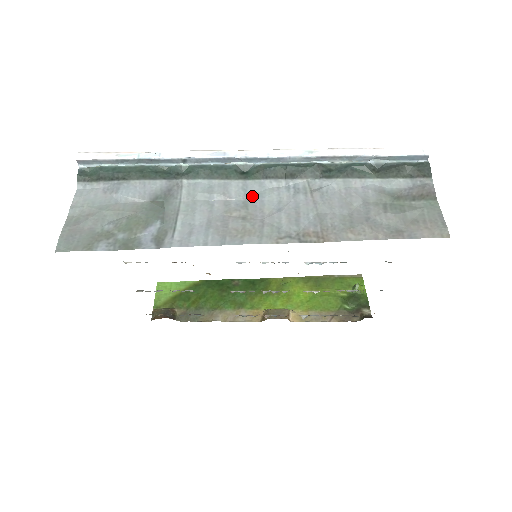
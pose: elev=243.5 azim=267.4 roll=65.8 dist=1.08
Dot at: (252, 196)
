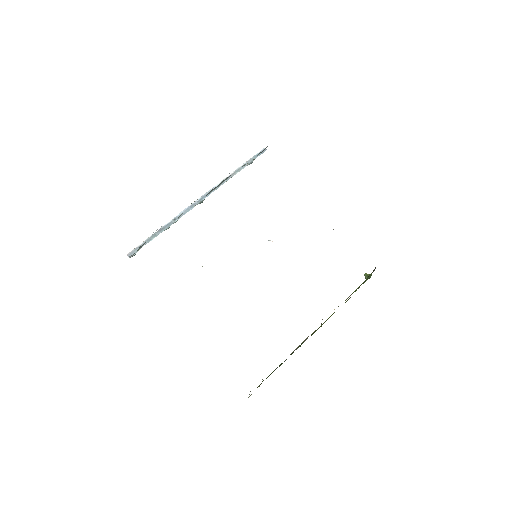
Dot at: occluded
